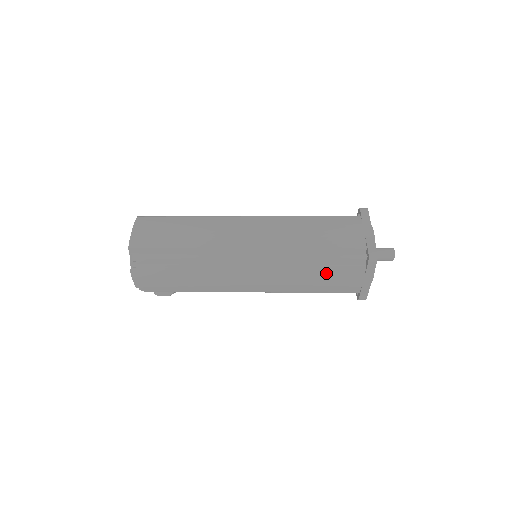
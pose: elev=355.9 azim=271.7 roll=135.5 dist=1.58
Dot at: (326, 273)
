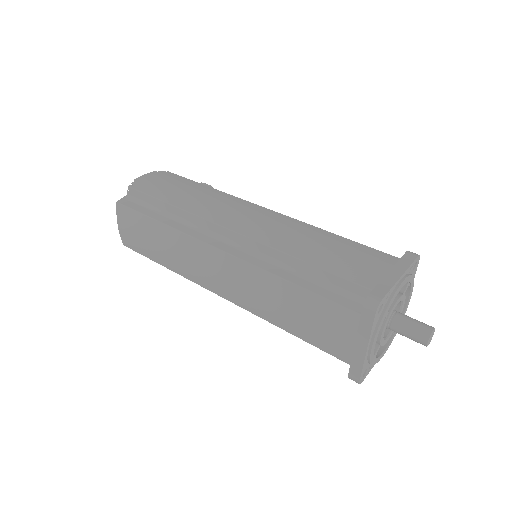
Dot at: occluded
